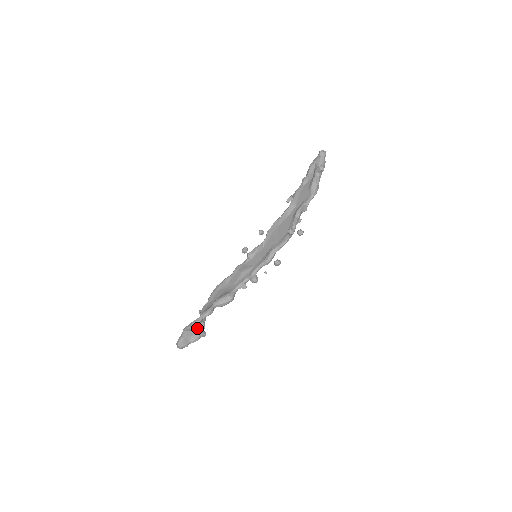
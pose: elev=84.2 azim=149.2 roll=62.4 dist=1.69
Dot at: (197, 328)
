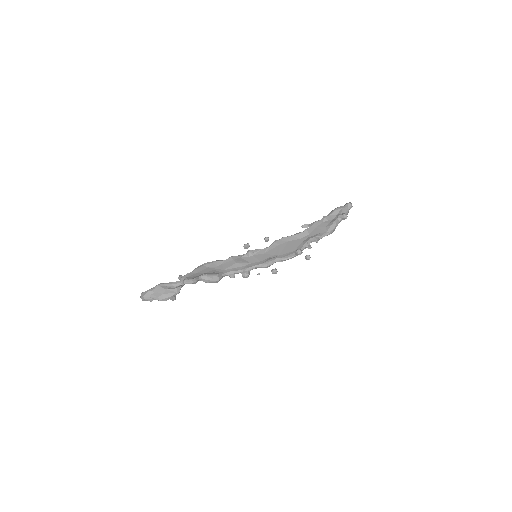
Dot at: (173, 289)
